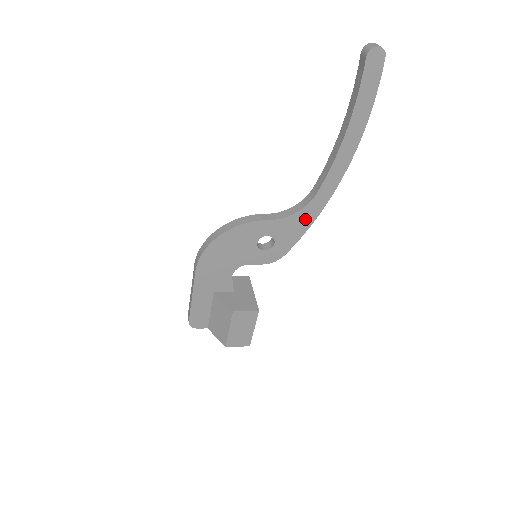
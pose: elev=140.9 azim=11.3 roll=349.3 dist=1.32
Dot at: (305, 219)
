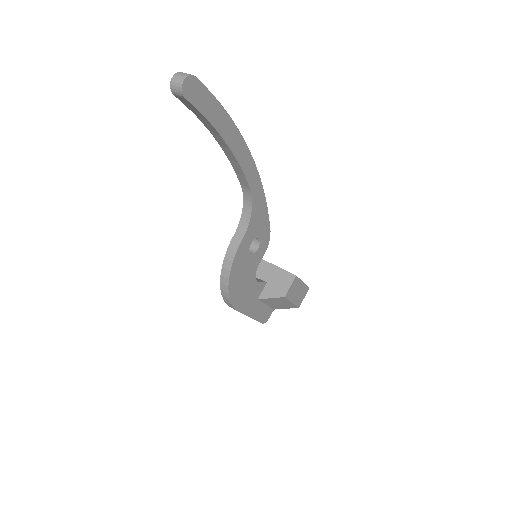
Dot at: (259, 206)
